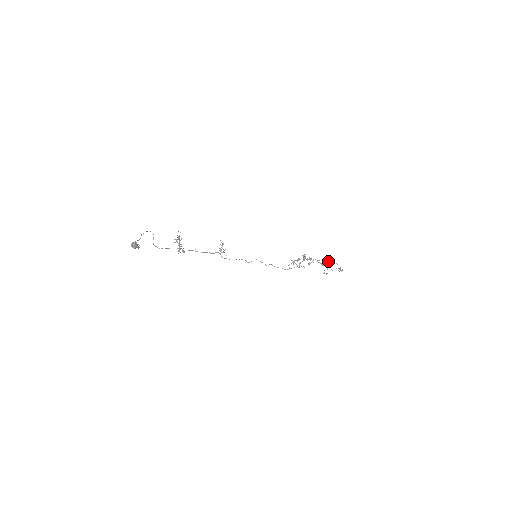
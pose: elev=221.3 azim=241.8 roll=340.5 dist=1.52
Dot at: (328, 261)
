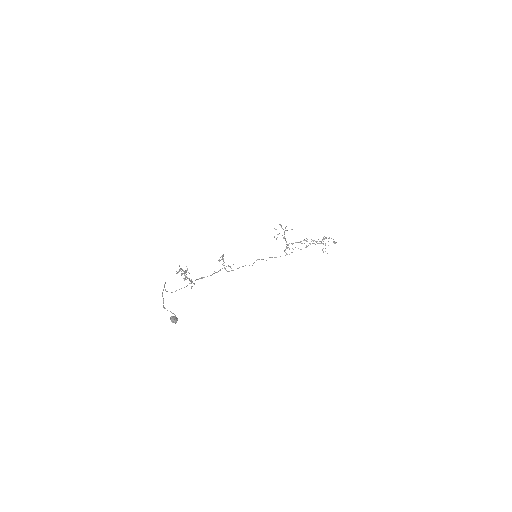
Dot at: occluded
